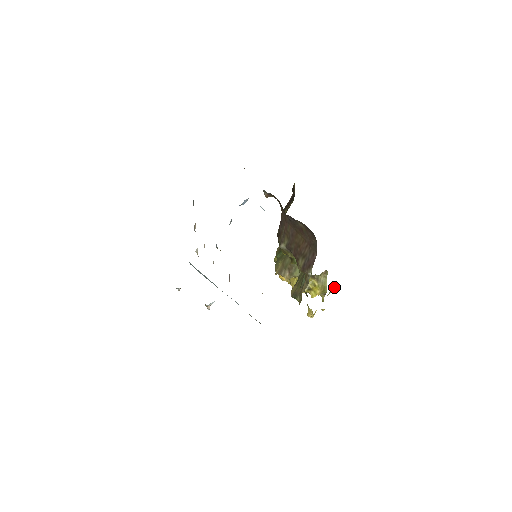
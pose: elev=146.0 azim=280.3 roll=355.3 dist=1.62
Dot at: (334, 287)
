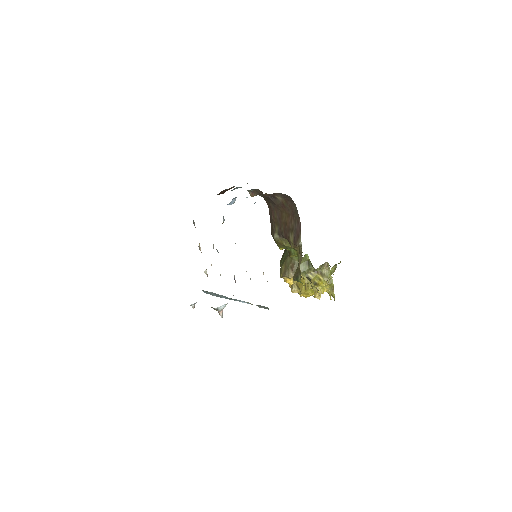
Dot at: (334, 266)
